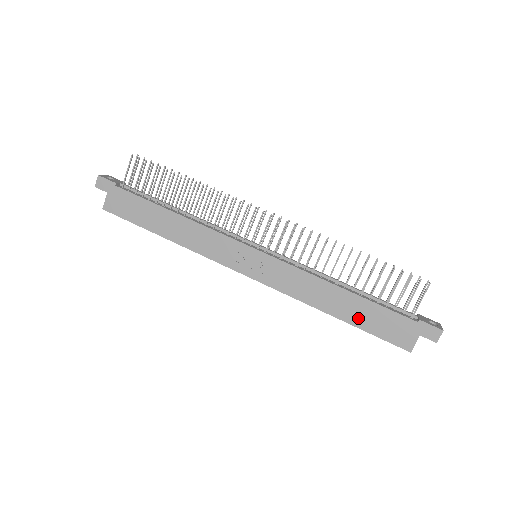
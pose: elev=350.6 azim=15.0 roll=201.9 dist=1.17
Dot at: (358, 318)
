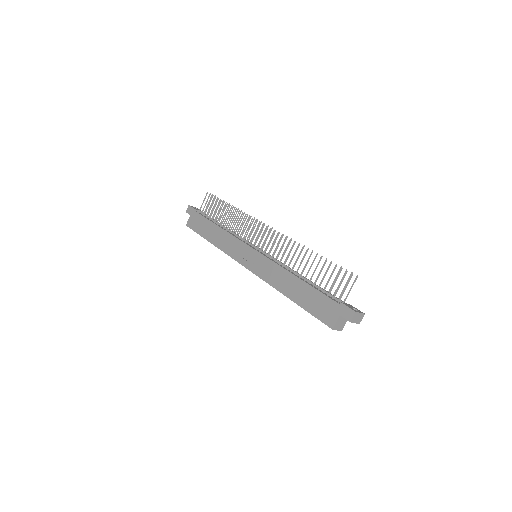
Dot at: (303, 300)
